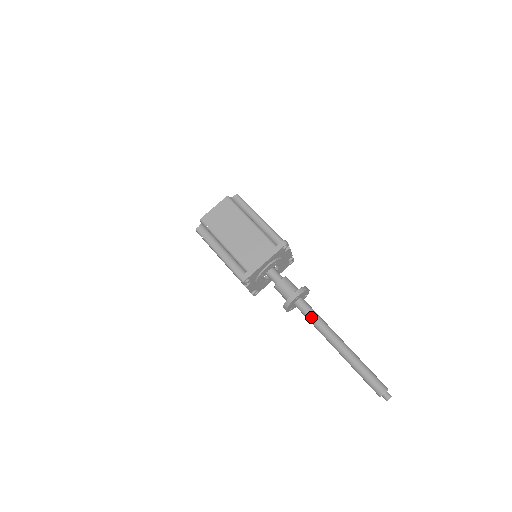
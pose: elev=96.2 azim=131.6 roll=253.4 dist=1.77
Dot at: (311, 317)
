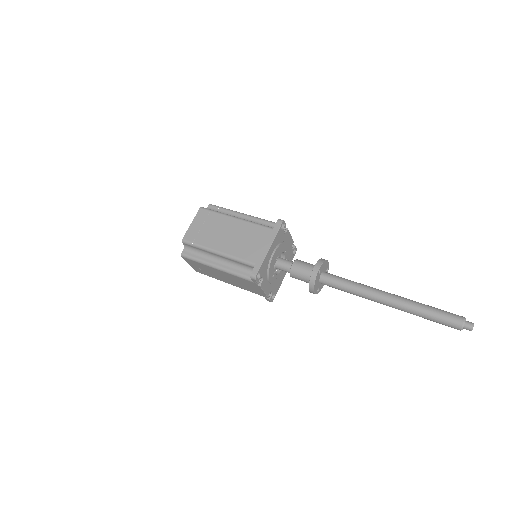
Dot at: (344, 285)
